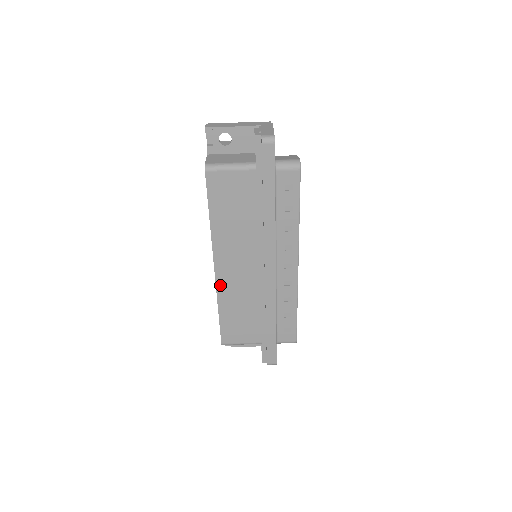
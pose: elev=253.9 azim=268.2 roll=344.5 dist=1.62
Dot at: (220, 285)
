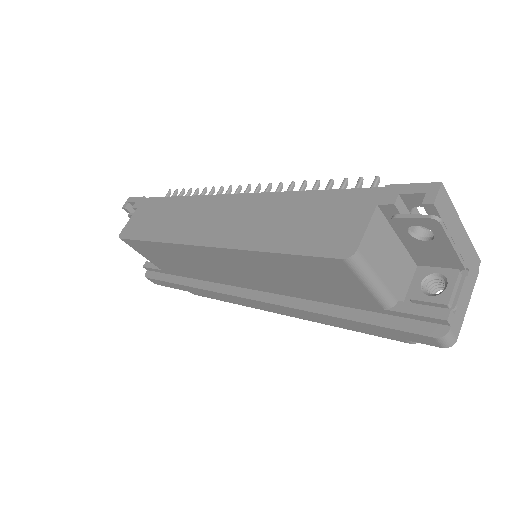
Dot at: (185, 248)
